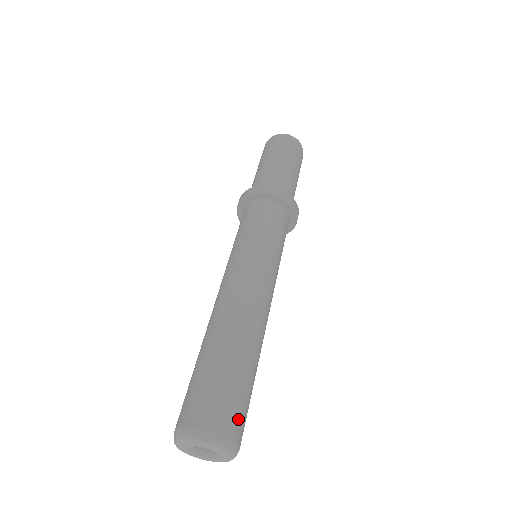
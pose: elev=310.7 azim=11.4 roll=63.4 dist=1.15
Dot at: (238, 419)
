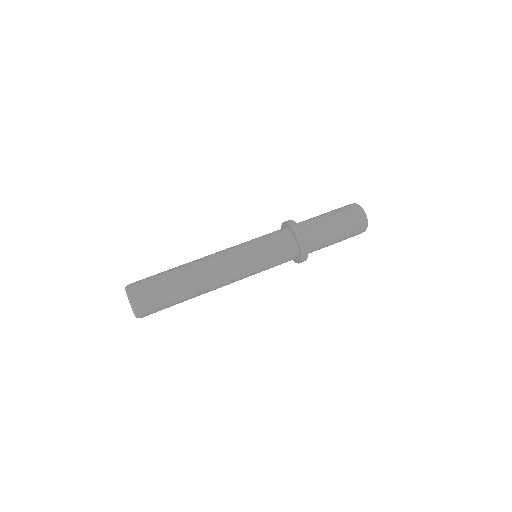
Dot at: (144, 290)
